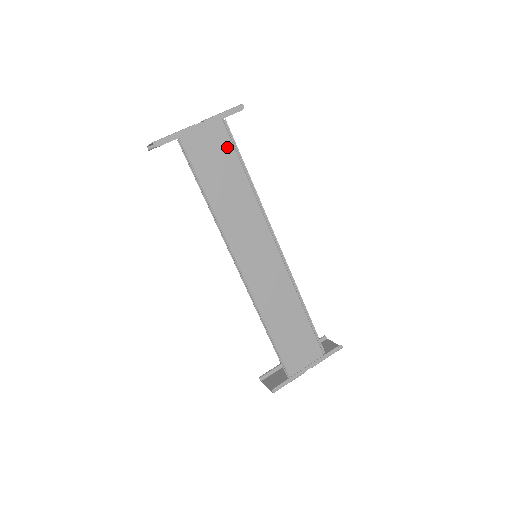
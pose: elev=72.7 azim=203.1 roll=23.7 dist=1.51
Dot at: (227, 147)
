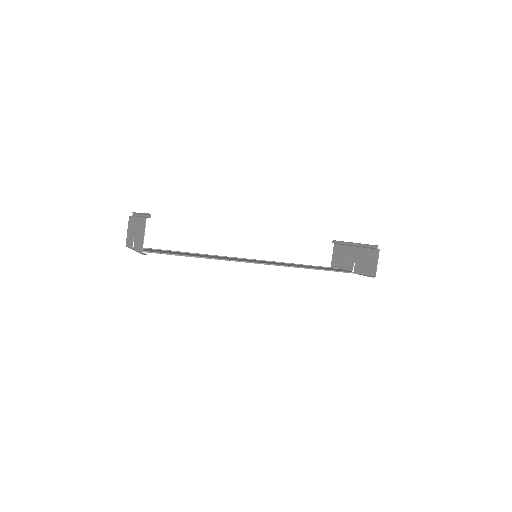
Dot at: occluded
